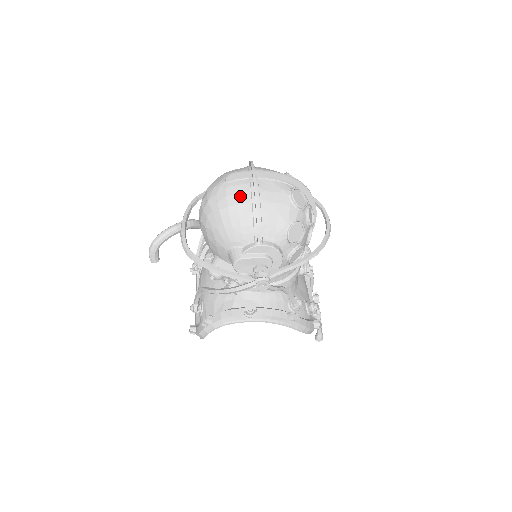
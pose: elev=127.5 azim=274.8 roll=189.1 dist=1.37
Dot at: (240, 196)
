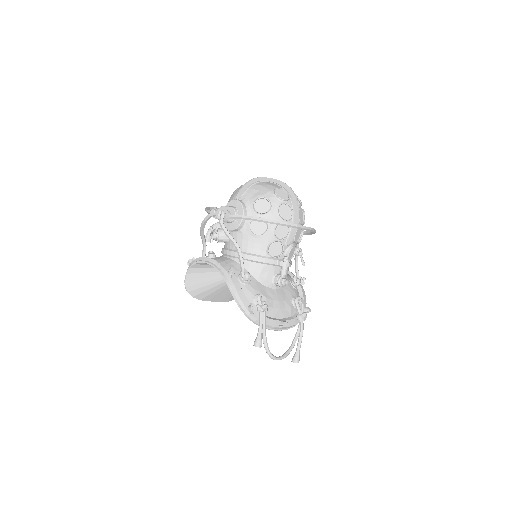
Dot at: occluded
